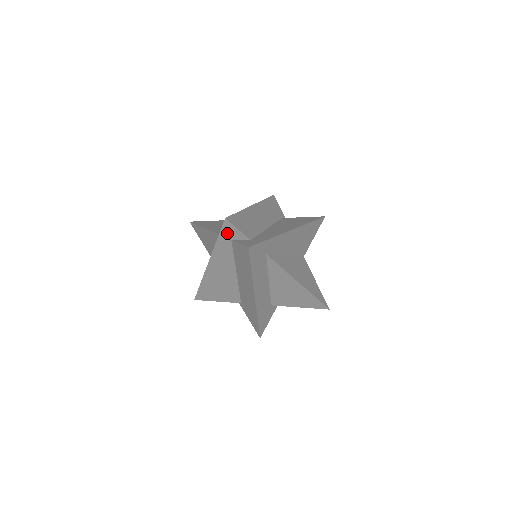
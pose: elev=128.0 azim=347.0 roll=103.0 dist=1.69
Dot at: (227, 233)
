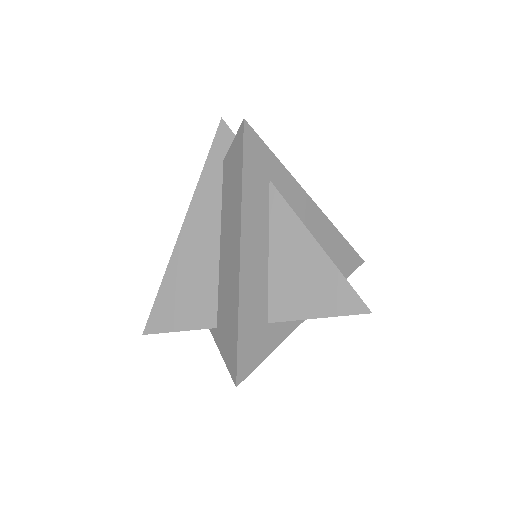
Dot at: (220, 148)
